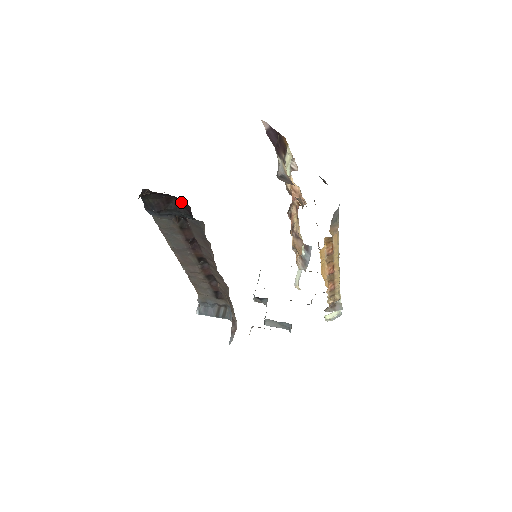
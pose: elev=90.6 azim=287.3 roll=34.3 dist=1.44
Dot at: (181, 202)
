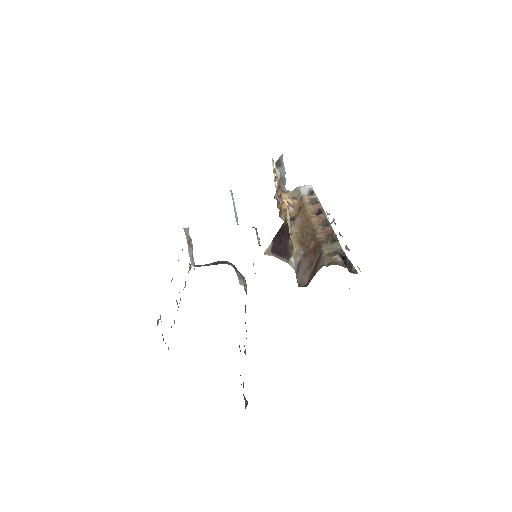
Dot at: occluded
